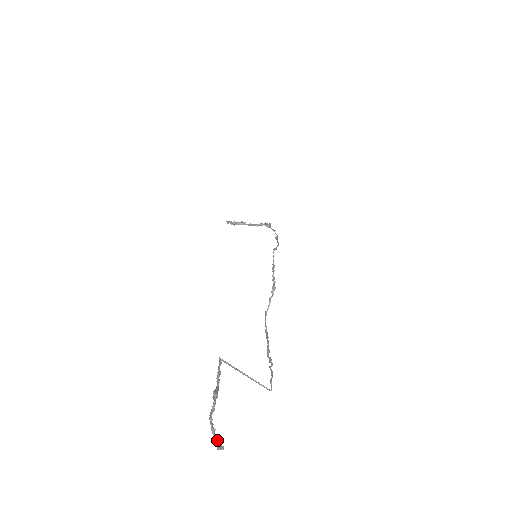
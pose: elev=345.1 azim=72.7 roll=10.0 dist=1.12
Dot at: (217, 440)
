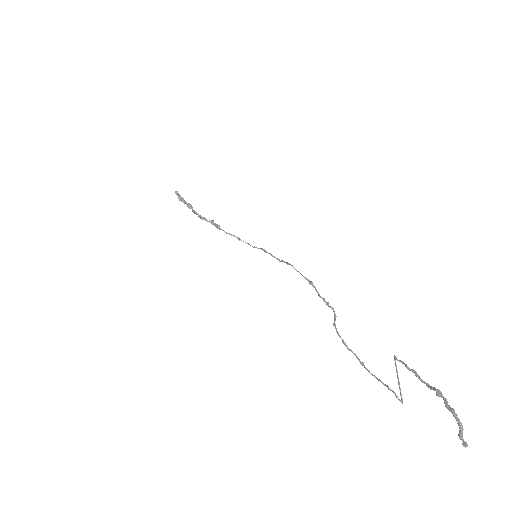
Dot at: (462, 437)
